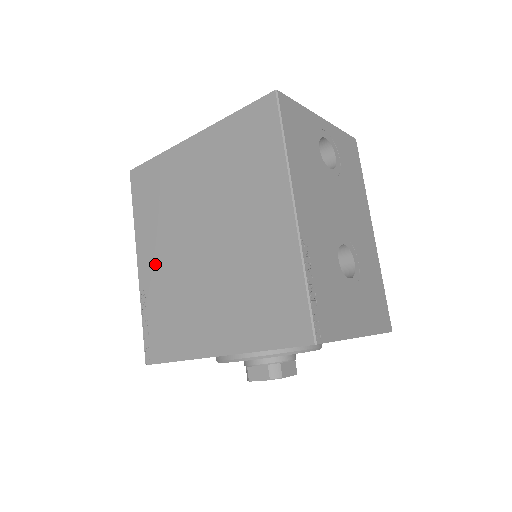
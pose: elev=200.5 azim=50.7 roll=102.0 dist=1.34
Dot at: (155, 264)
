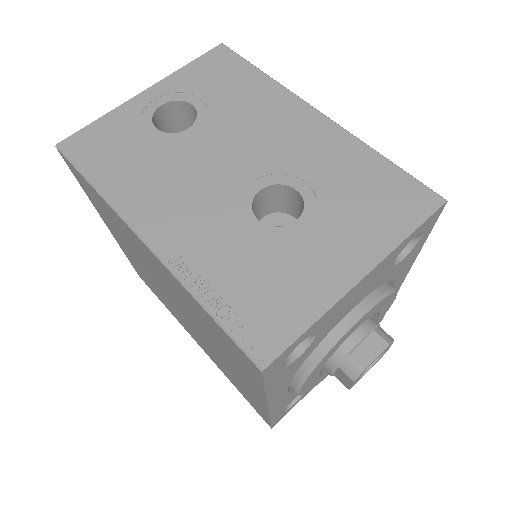
Dot at: (198, 341)
